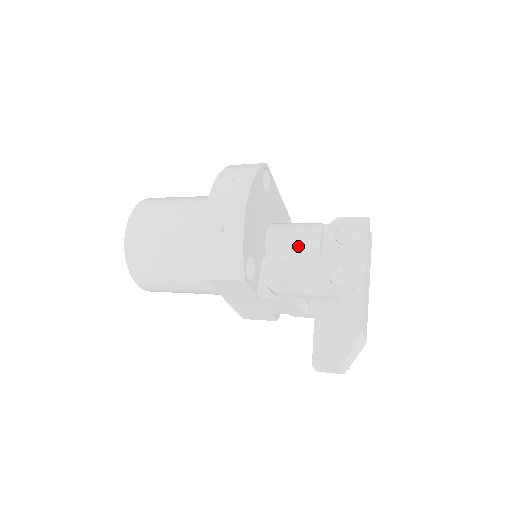
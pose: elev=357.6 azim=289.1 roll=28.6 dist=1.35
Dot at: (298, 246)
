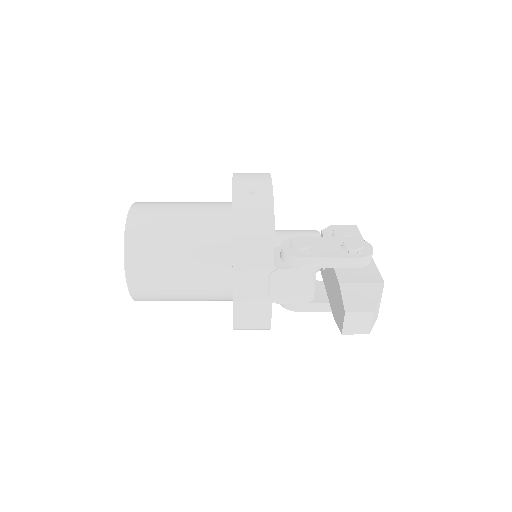
Dot at: occluded
